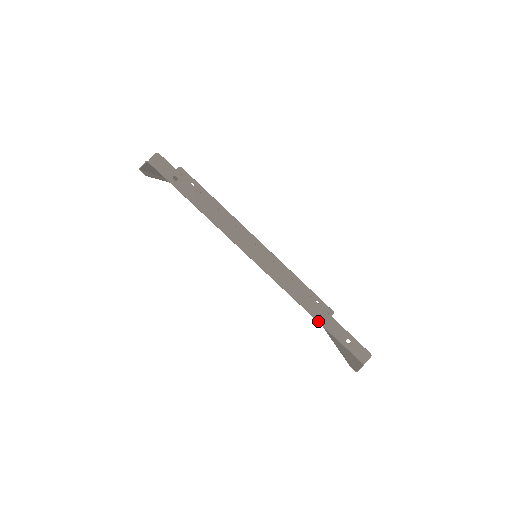
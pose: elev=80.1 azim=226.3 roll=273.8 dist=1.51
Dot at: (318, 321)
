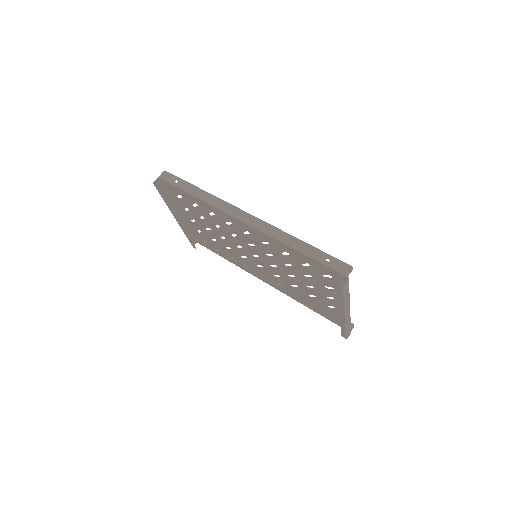
Dot at: (297, 249)
